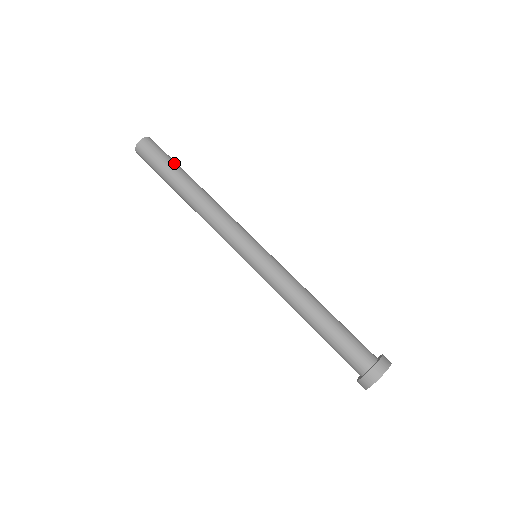
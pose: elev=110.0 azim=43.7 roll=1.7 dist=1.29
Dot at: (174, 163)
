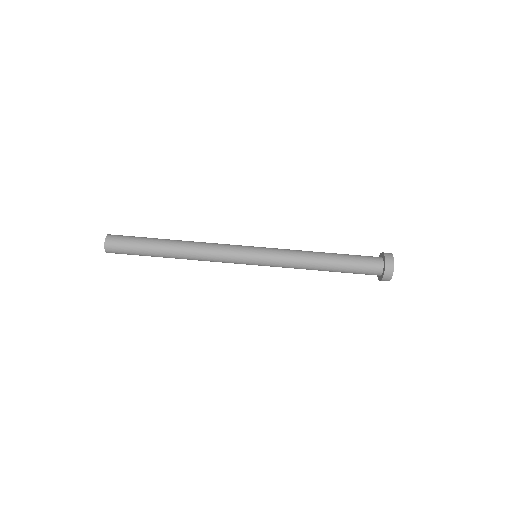
Dot at: (146, 237)
